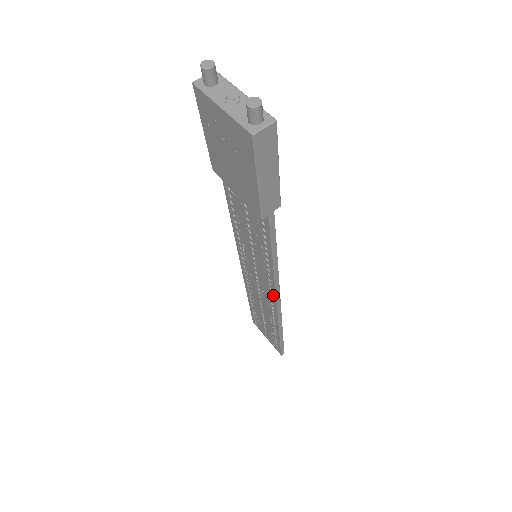
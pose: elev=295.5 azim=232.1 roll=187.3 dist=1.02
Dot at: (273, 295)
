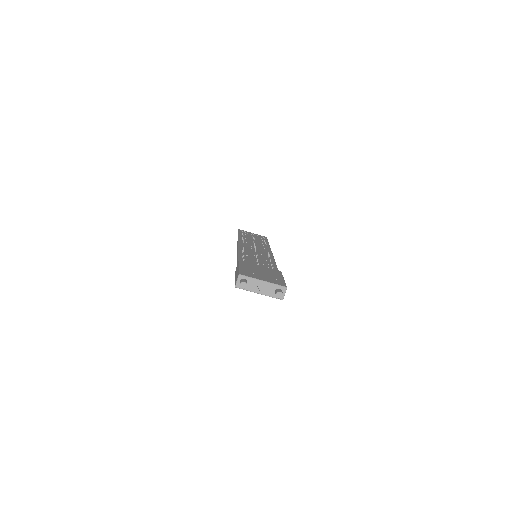
Dot at: occluded
